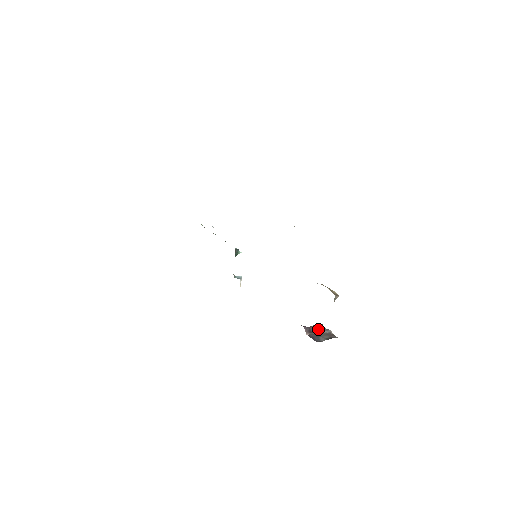
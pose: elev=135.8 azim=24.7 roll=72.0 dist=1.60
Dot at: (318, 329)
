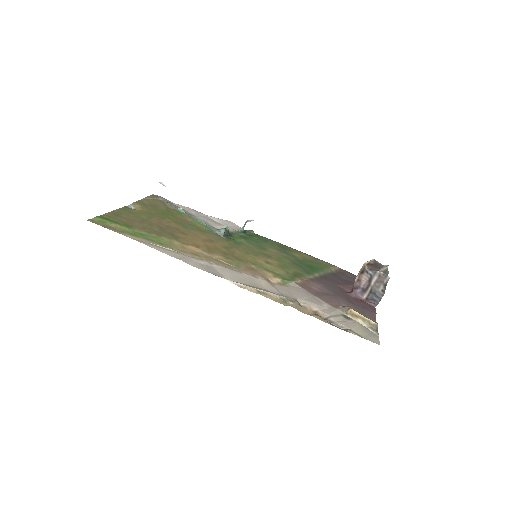
Dot at: (367, 278)
